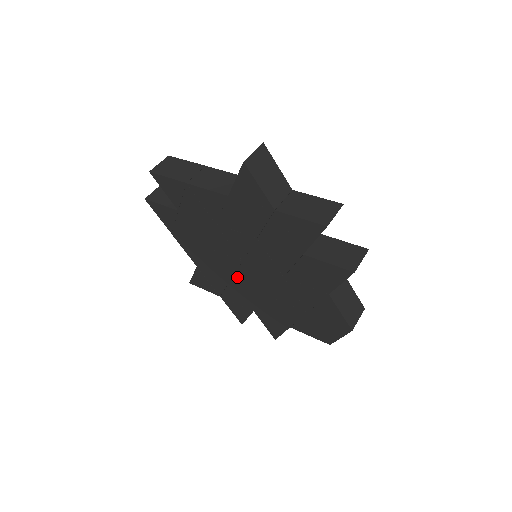
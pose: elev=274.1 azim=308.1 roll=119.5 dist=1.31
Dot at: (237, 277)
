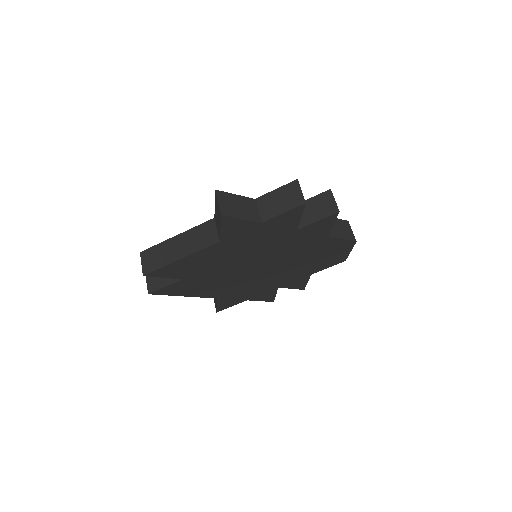
Dot at: (254, 279)
